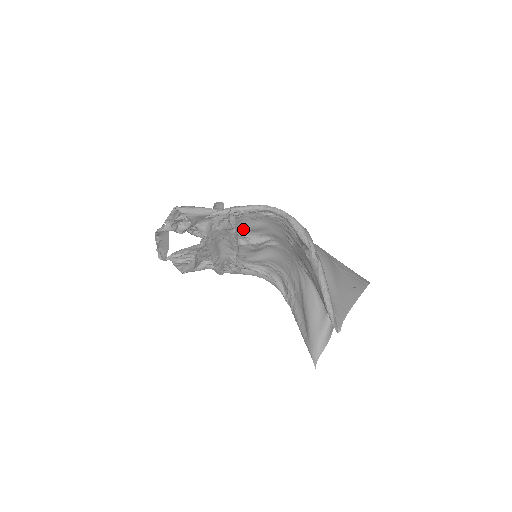
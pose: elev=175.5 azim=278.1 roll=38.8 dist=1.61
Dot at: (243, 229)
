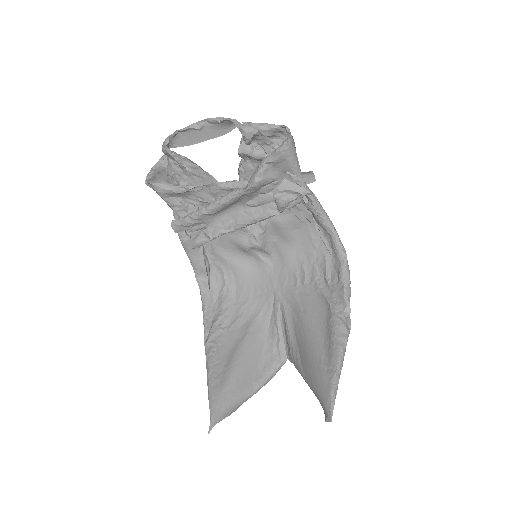
Dot at: (275, 219)
